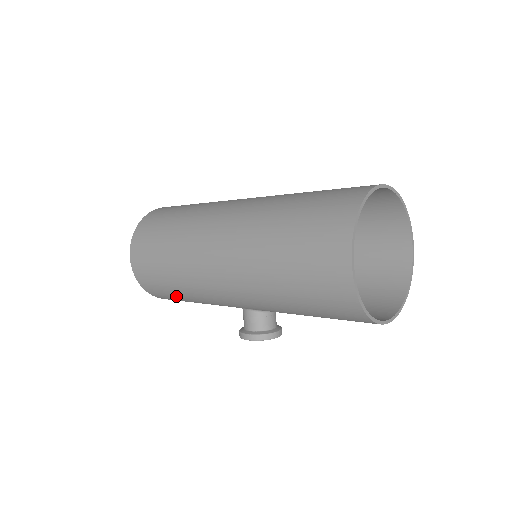
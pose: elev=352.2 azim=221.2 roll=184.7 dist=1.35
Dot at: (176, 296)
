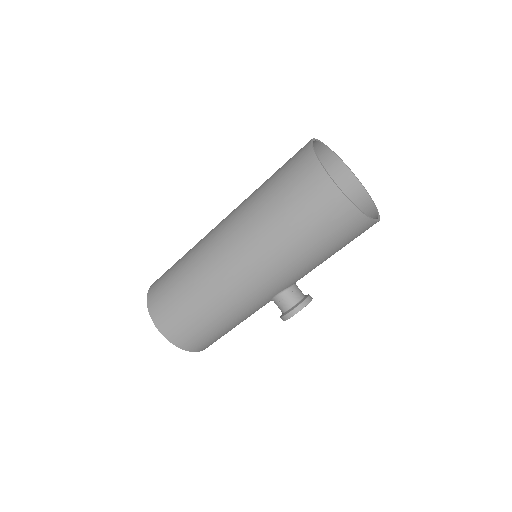
Dot at: (215, 332)
